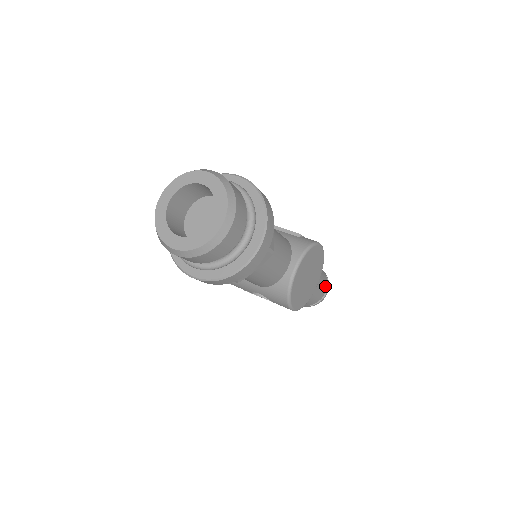
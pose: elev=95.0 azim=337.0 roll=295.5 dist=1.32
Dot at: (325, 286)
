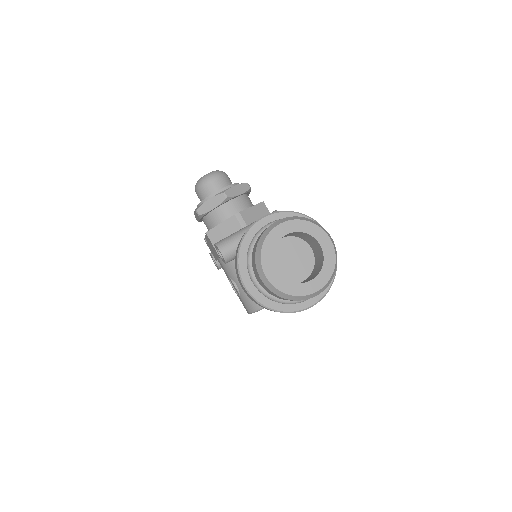
Dot at: occluded
